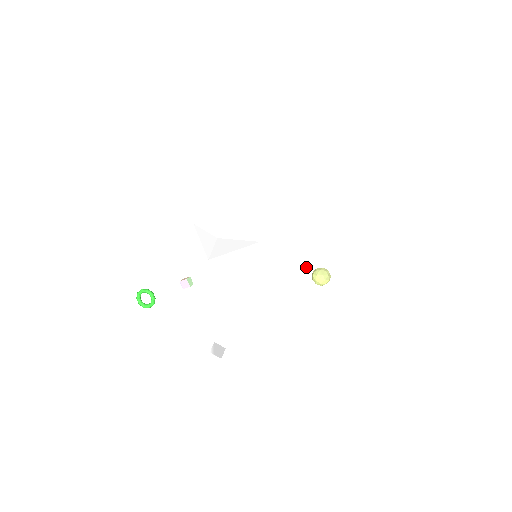
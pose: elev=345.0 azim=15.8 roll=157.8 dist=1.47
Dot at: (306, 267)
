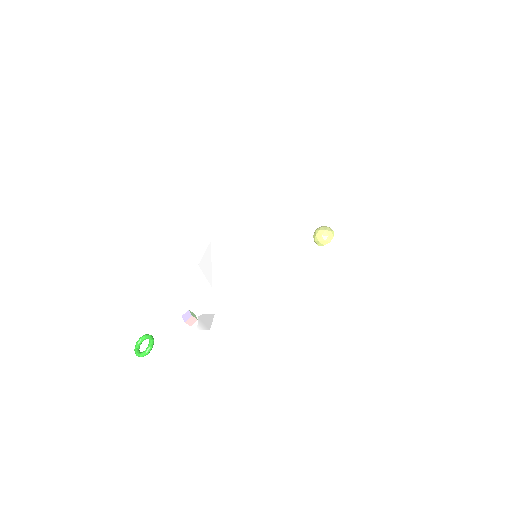
Dot at: (307, 238)
